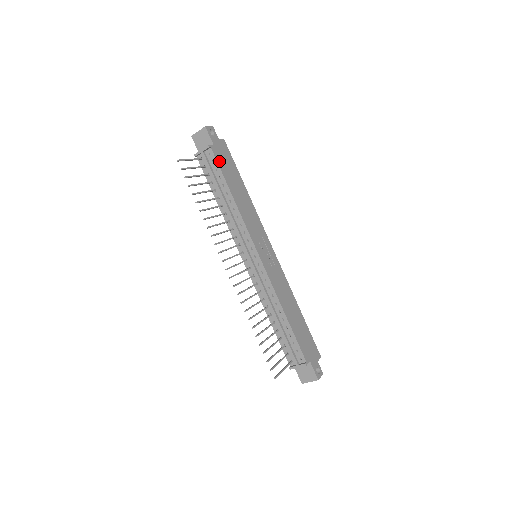
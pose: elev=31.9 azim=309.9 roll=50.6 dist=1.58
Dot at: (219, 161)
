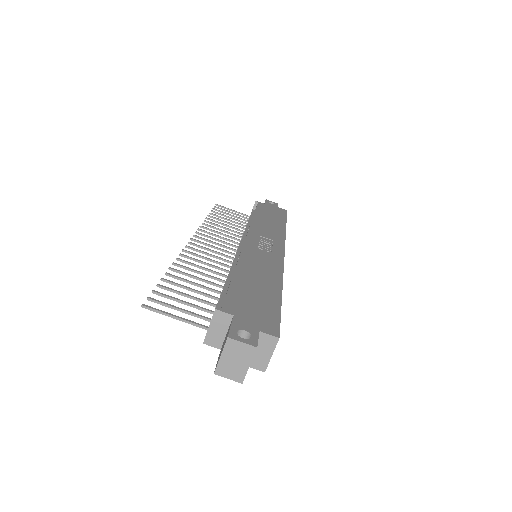
Dot at: (261, 207)
